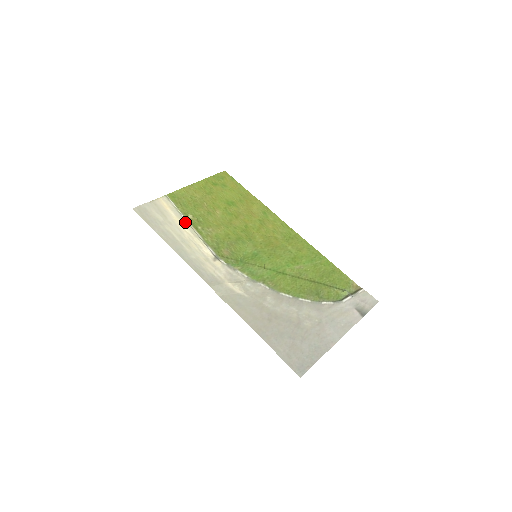
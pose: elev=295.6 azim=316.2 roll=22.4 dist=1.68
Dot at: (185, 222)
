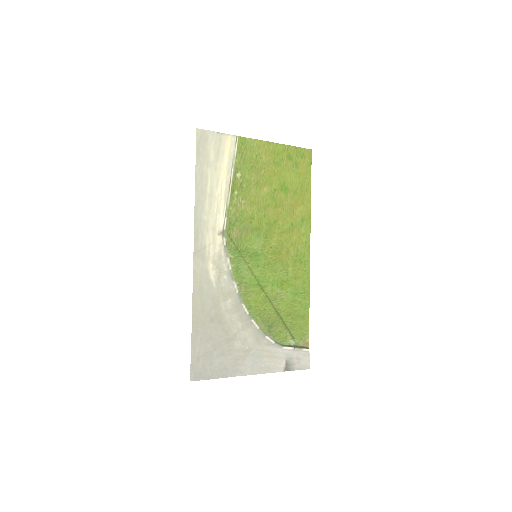
Dot at: (229, 178)
